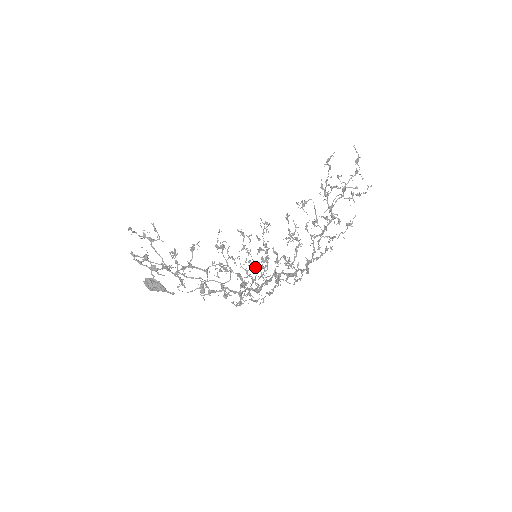
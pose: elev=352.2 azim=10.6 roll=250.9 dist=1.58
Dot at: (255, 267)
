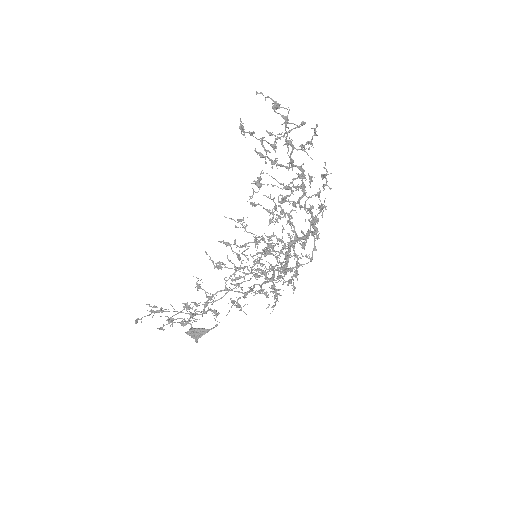
Dot at: occluded
